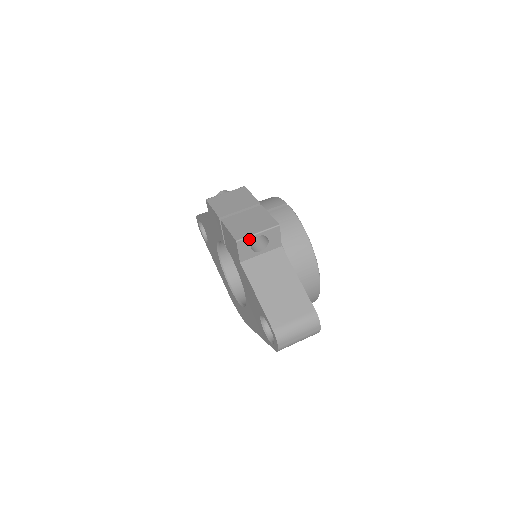
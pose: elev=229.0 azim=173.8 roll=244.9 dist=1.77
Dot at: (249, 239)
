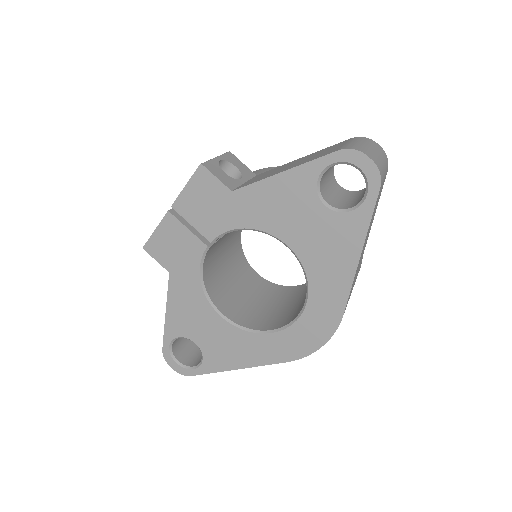
Dot at: (213, 163)
